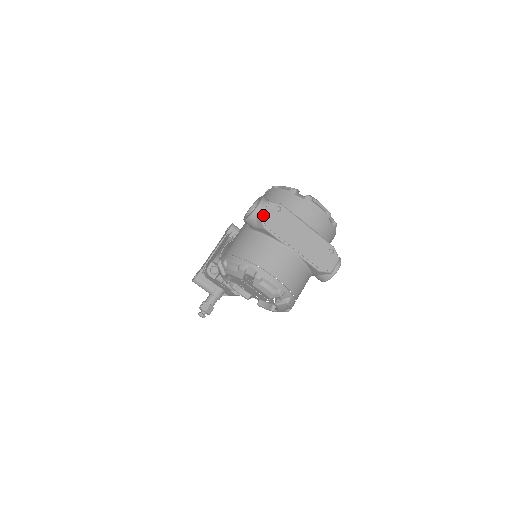
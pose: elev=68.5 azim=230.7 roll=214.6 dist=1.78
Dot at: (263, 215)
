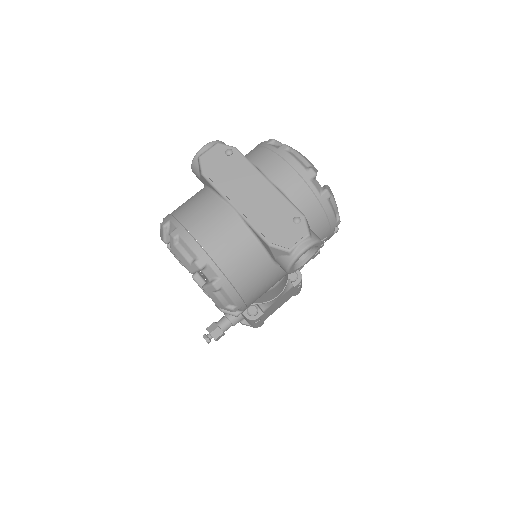
Dot at: (204, 157)
